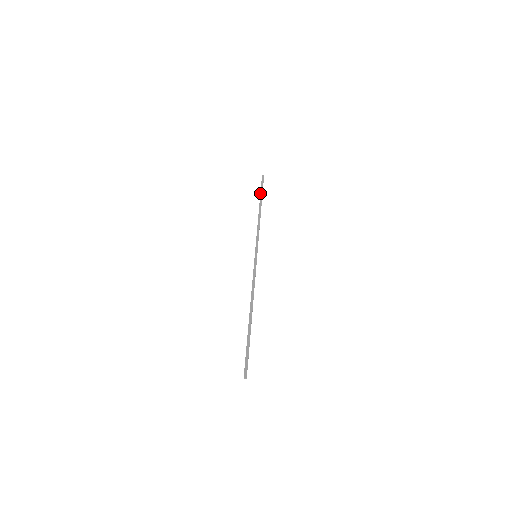
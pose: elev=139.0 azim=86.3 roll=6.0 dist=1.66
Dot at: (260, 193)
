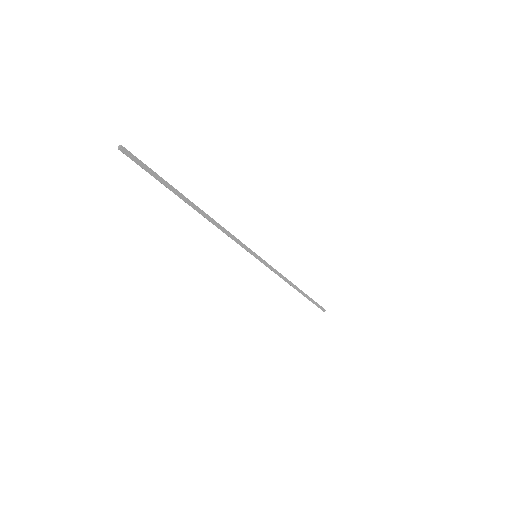
Dot at: occluded
